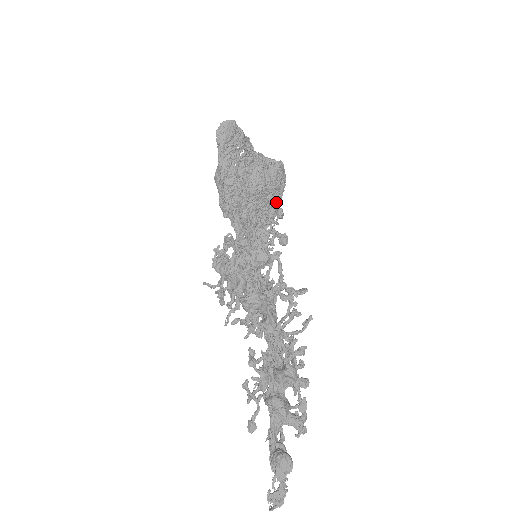
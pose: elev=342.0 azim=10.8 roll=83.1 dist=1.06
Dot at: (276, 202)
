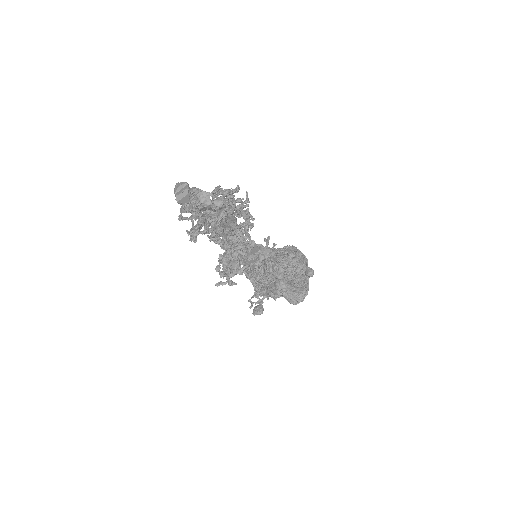
Dot at: (302, 268)
